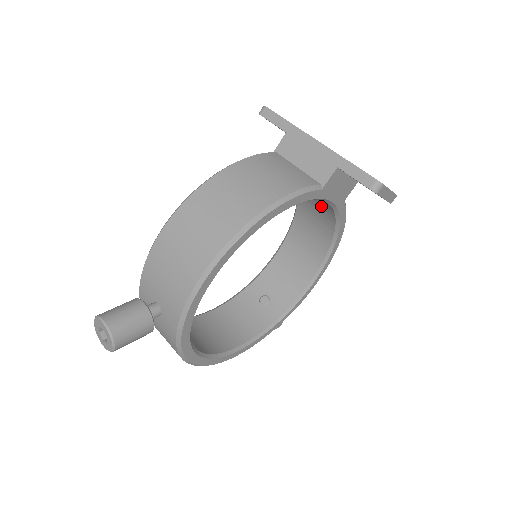
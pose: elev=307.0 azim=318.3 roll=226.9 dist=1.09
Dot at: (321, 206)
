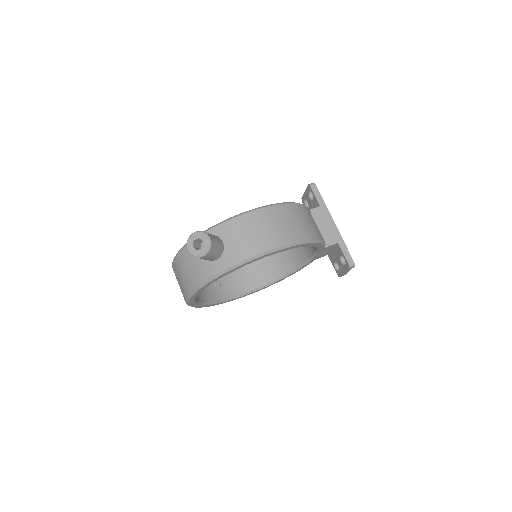
Dot at: (298, 253)
